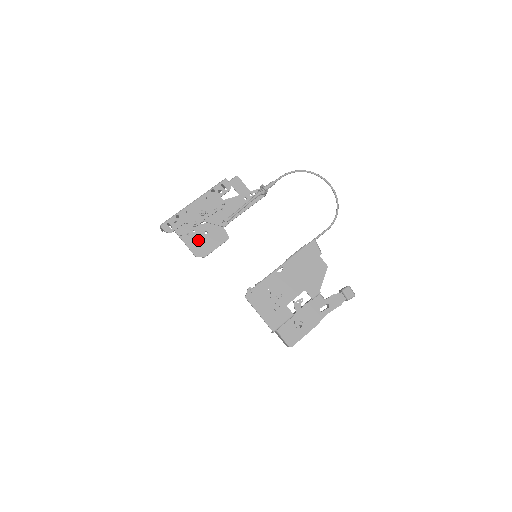
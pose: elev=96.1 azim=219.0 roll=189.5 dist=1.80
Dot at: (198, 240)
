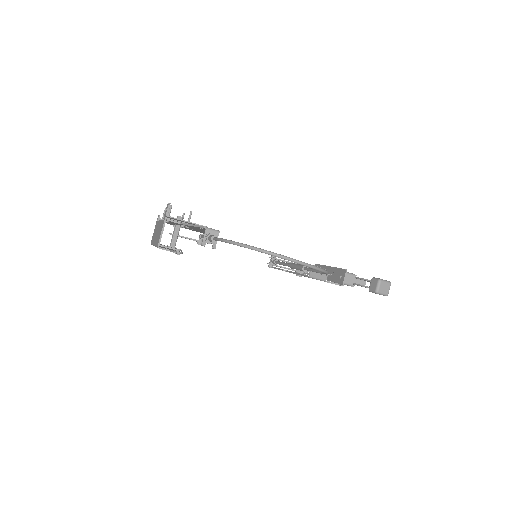
Dot at: occluded
